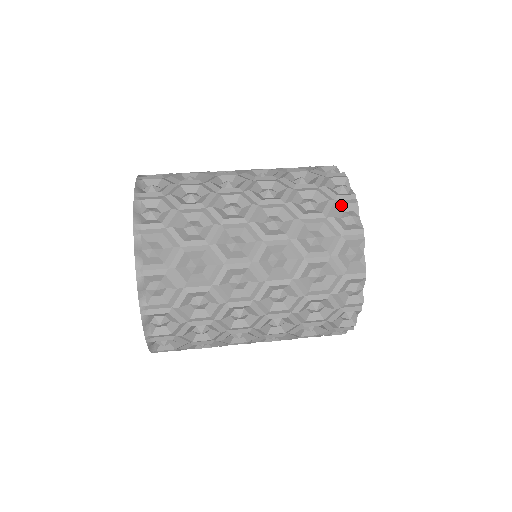
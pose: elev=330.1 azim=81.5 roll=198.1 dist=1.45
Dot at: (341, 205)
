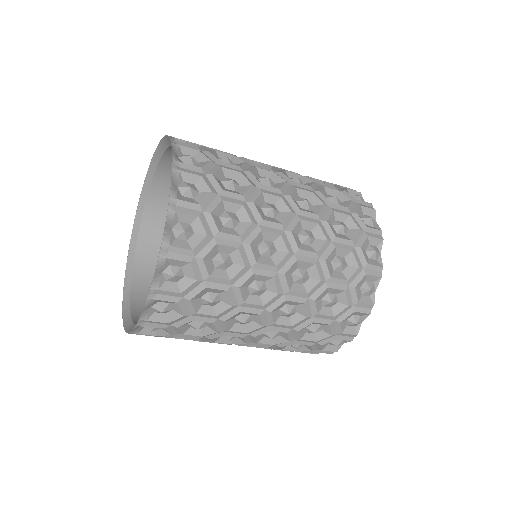
Dot at: occluded
